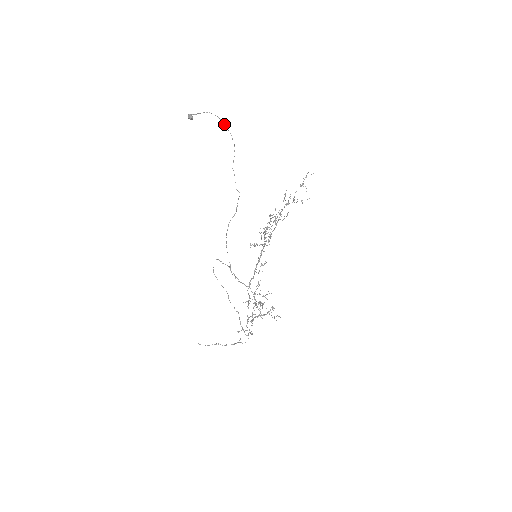
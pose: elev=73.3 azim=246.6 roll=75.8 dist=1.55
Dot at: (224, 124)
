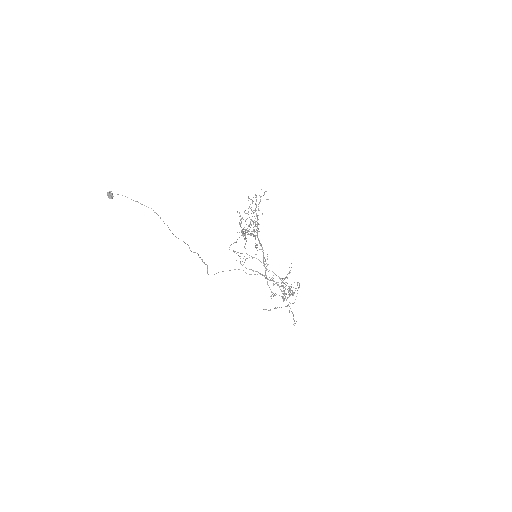
Dot at: (136, 201)
